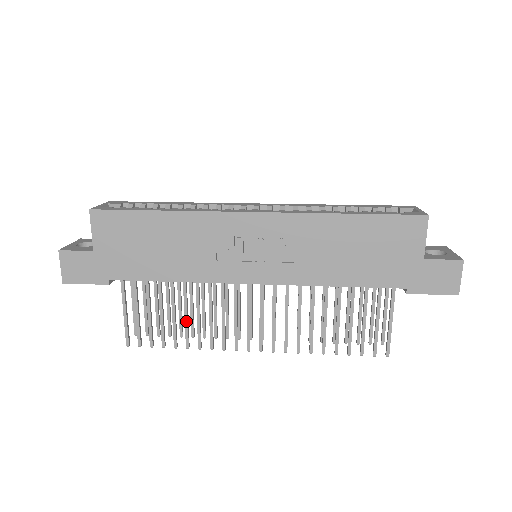
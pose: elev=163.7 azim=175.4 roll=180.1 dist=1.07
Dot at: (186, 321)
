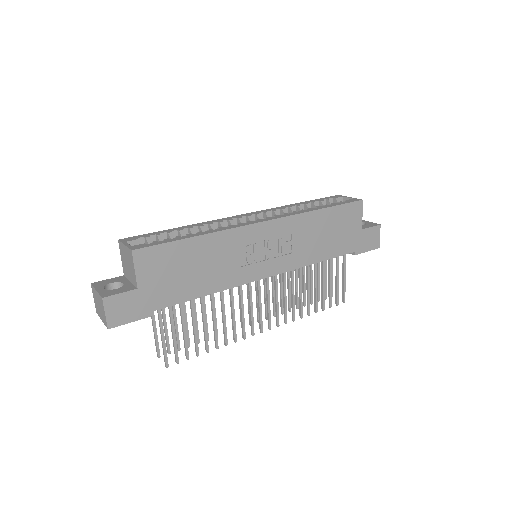
Dot at: (215, 326)
